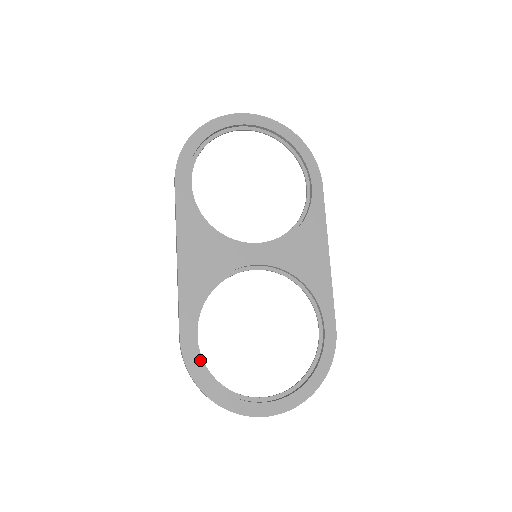
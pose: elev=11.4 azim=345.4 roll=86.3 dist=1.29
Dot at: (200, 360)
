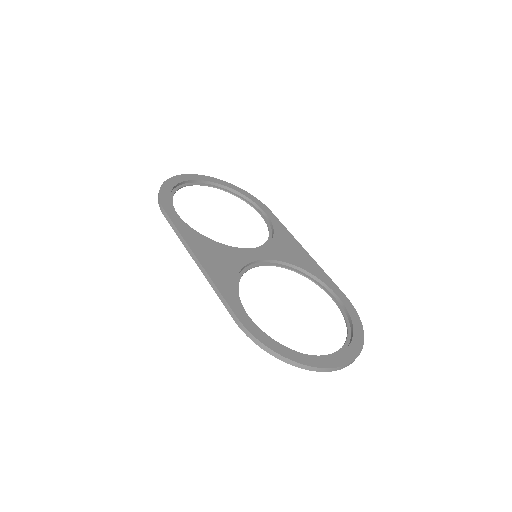
Dot at: (263, 334)
